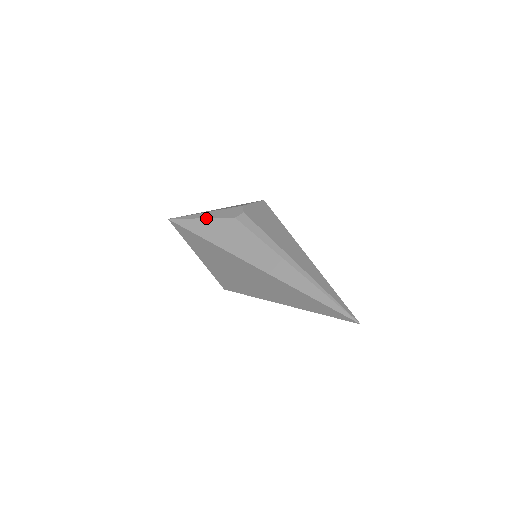
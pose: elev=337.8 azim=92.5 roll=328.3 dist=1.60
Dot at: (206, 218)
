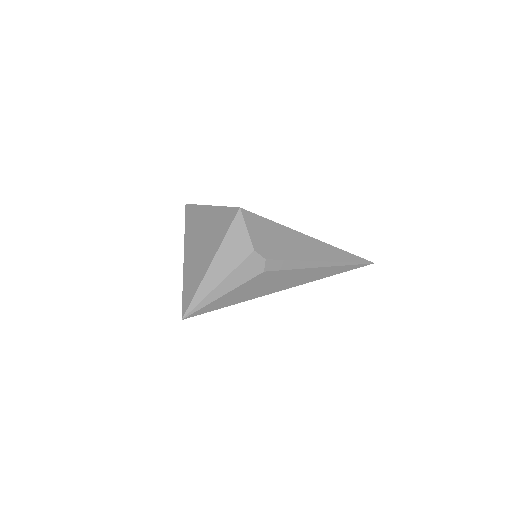
Dot at: (231, 291)
